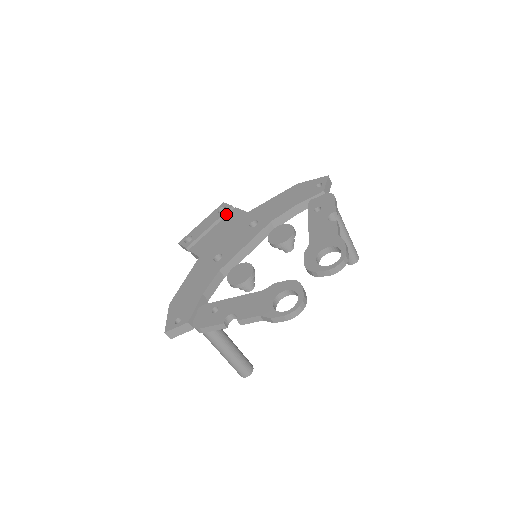
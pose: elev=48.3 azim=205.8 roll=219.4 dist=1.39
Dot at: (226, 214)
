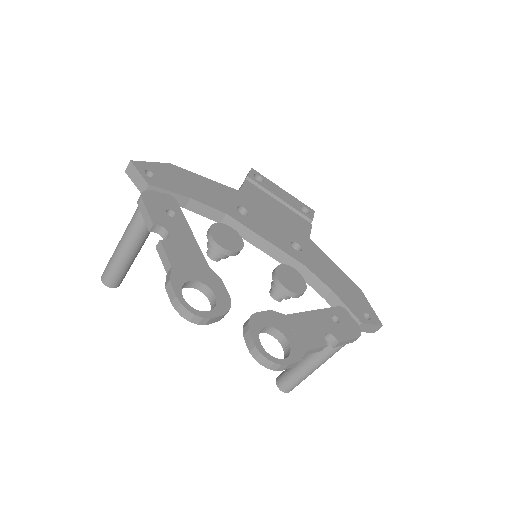
Dot at: (301, 215)
